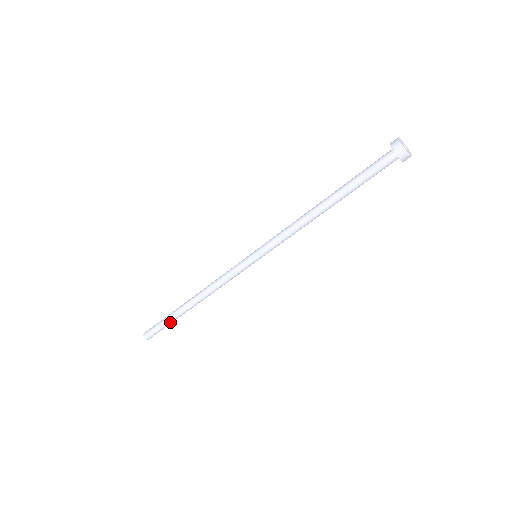
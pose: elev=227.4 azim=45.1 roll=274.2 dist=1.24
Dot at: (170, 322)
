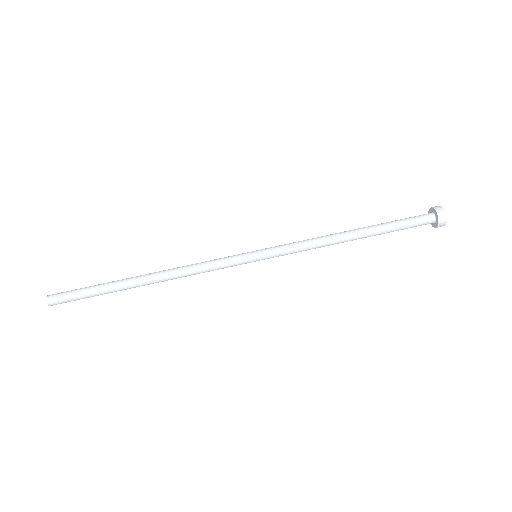
Dot at: (99, 287)
